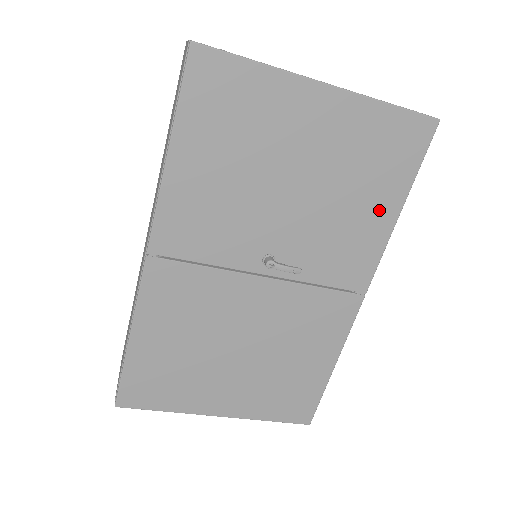
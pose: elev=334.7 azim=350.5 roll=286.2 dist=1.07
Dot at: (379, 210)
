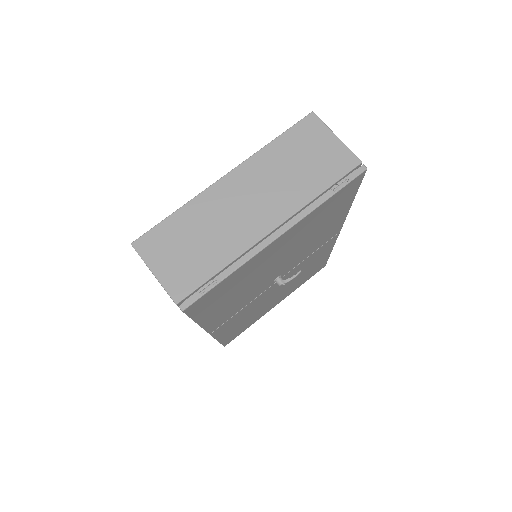
Dot at: (337, 217)
